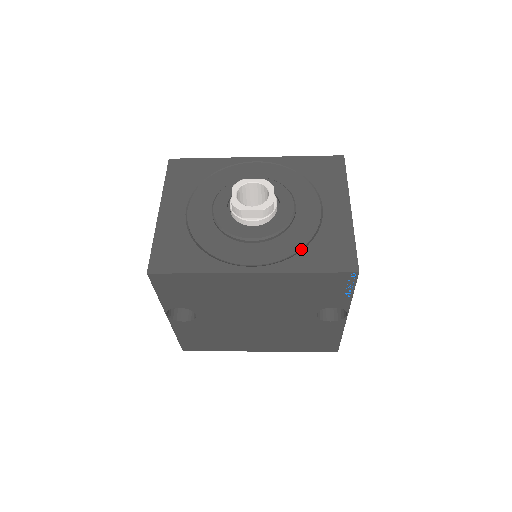
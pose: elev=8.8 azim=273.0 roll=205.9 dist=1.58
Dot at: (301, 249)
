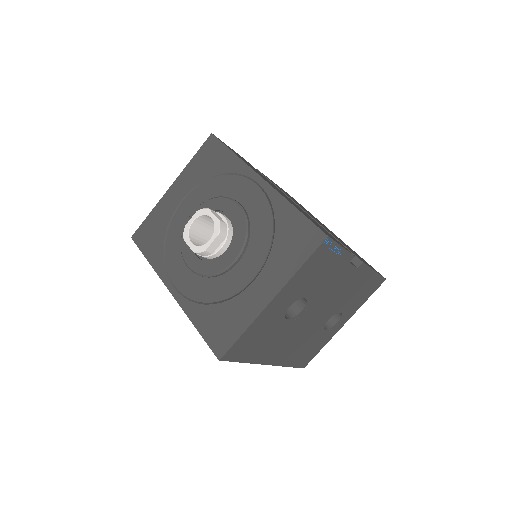
Dot at: (209, 302)
